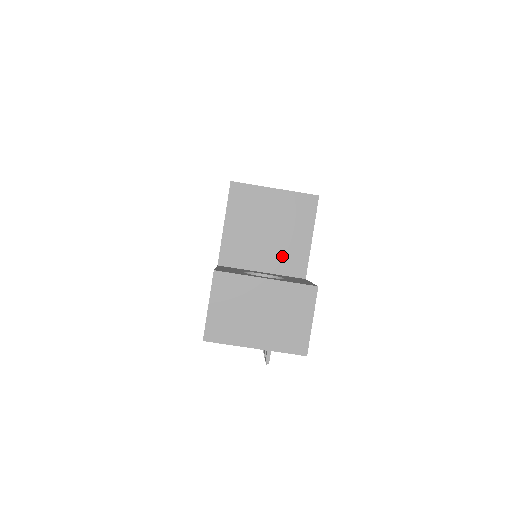
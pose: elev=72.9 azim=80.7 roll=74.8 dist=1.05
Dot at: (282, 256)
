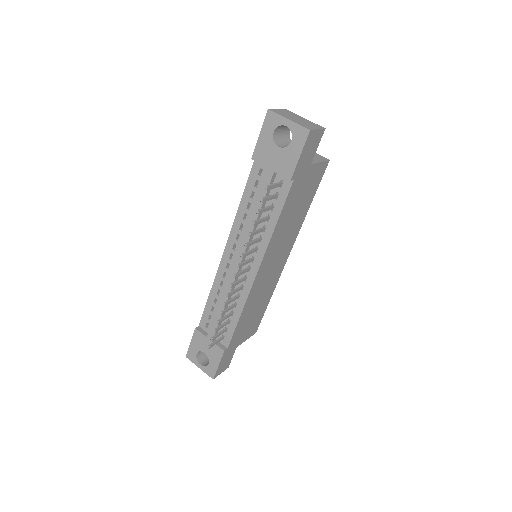
Dot at: occluded
